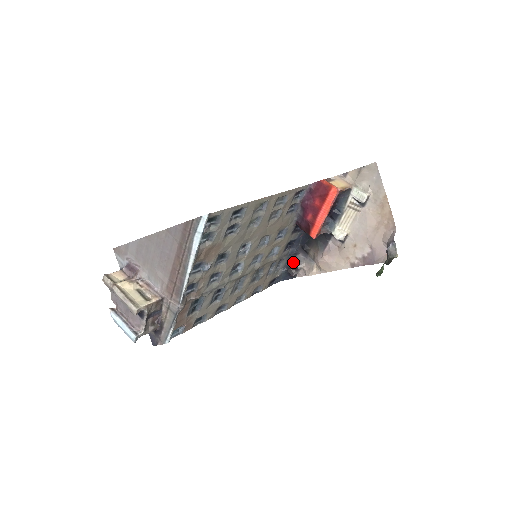
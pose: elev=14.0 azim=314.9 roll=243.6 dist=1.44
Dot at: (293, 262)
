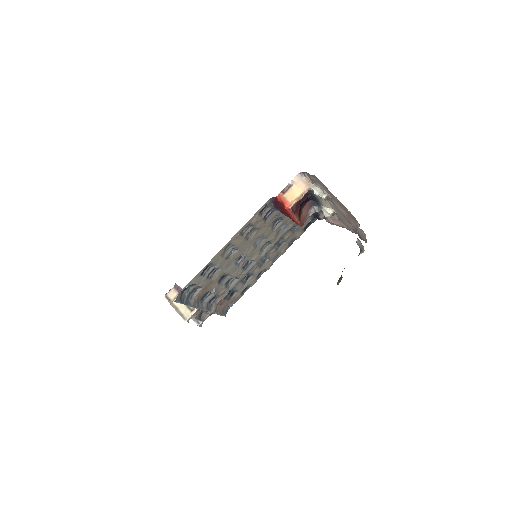
Dot at: (315, 213)
